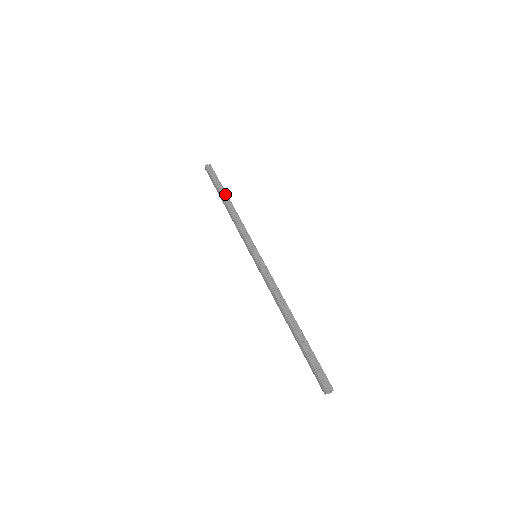
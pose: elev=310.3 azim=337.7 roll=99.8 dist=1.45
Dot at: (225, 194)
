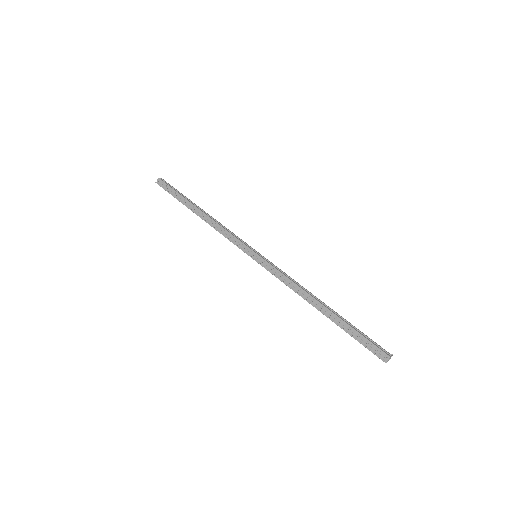
Dot at: (191, 205)
